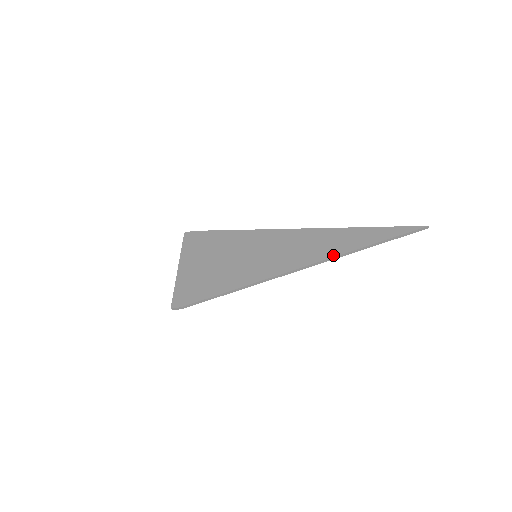
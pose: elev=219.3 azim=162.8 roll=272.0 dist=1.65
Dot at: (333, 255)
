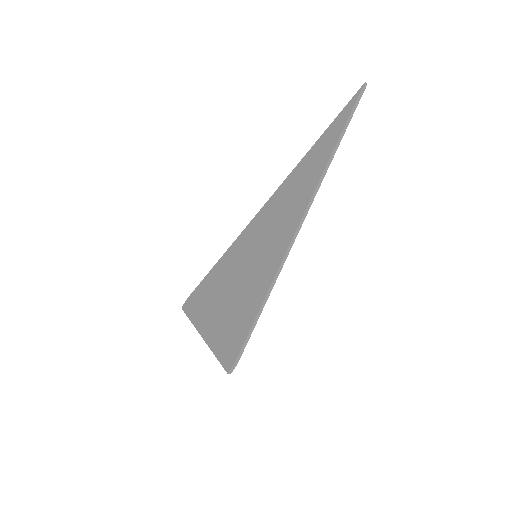
Dot at: (316, 183)
